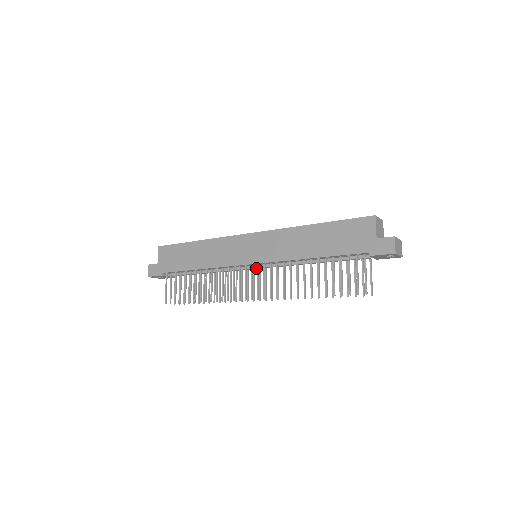
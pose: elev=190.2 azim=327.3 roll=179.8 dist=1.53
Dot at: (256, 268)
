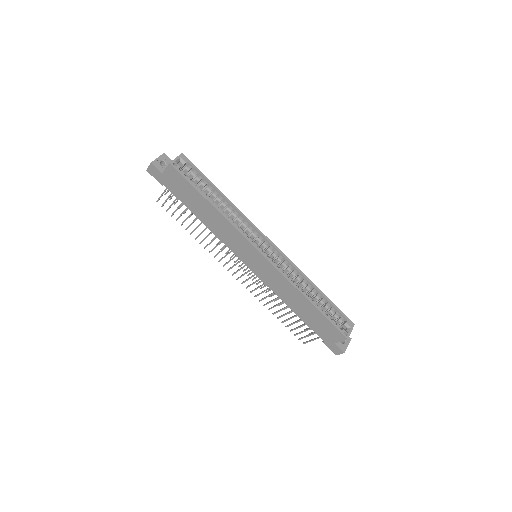
Dot at: occluded
